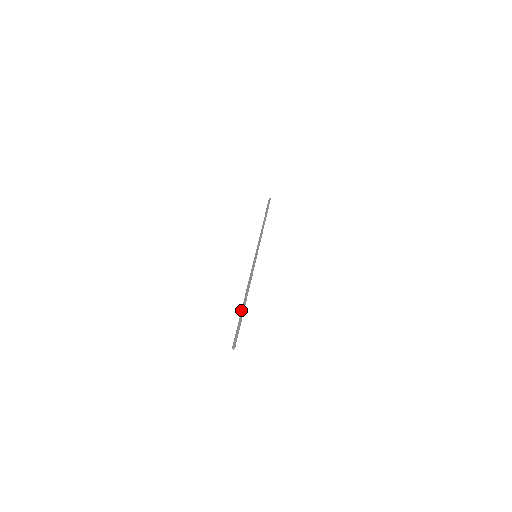
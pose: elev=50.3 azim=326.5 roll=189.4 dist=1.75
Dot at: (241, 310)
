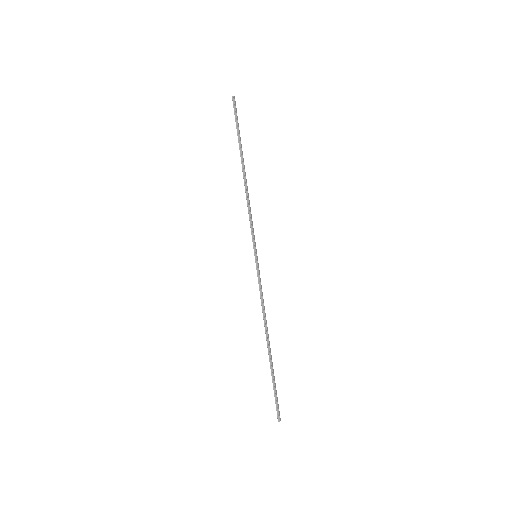
Dot at: (270, 363)
